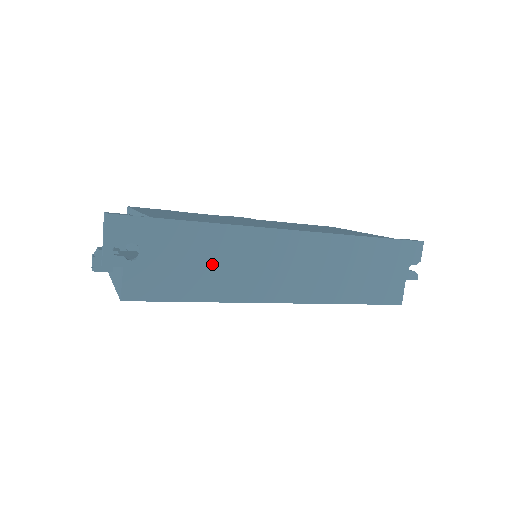
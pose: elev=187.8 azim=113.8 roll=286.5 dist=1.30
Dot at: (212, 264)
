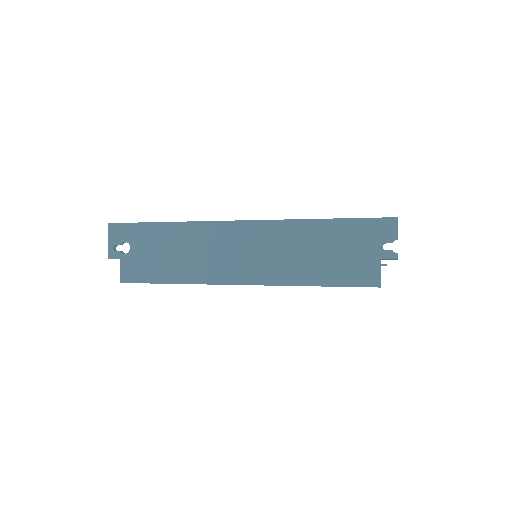
Dot at: (179, 253)
